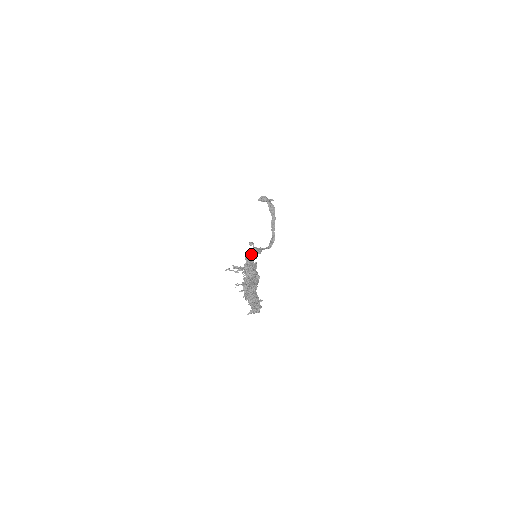
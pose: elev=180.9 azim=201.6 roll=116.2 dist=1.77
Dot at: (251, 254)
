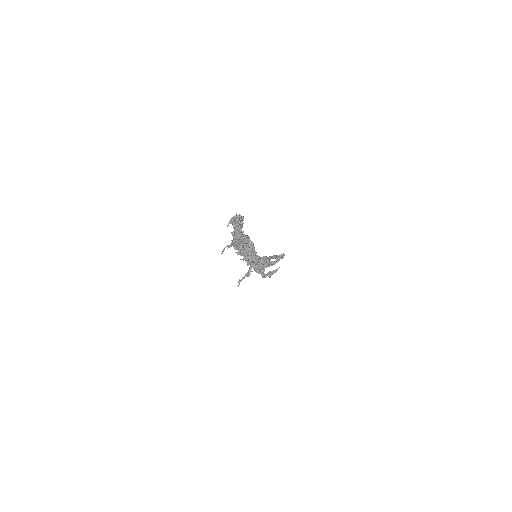
Dot at: occluded
